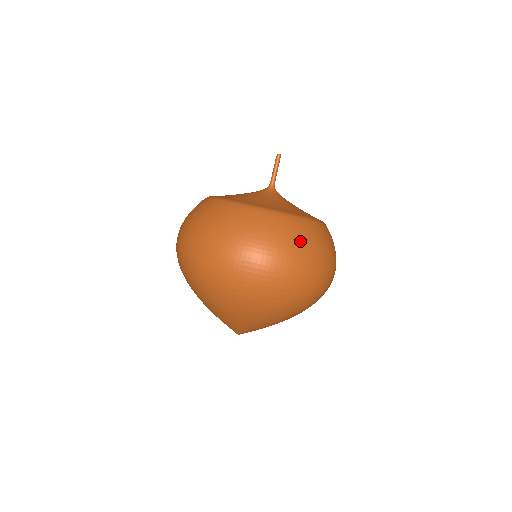
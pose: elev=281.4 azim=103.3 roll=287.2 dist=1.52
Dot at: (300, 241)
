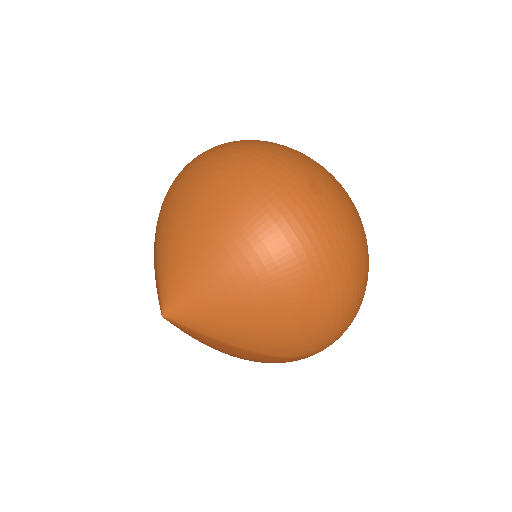
Dot at: (363, 233)
